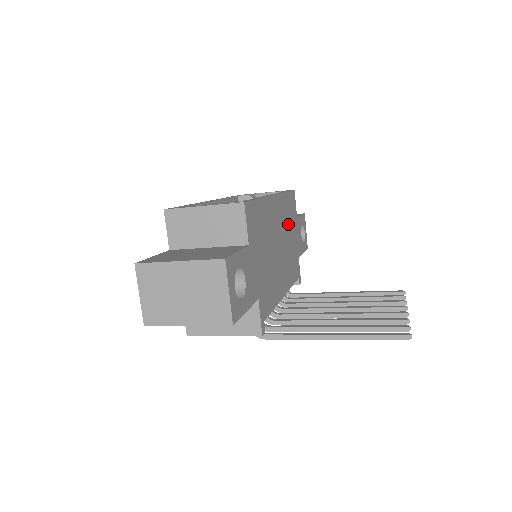
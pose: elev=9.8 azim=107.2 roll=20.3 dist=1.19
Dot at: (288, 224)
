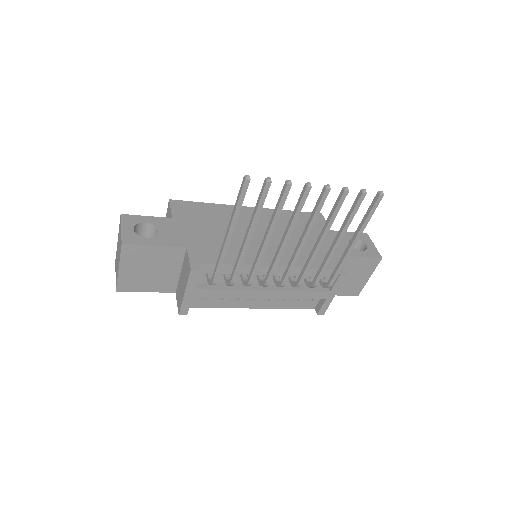
Dot at: (295, 228)
